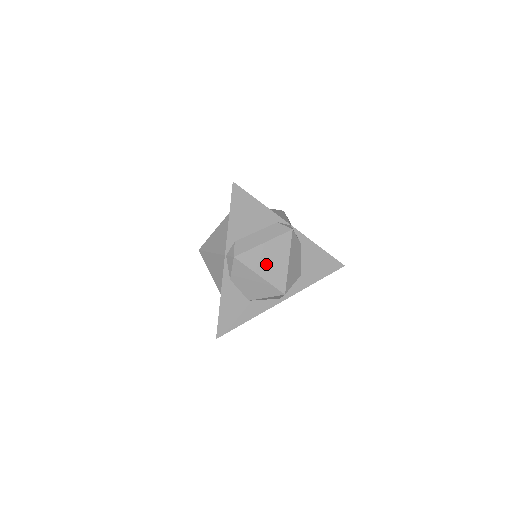
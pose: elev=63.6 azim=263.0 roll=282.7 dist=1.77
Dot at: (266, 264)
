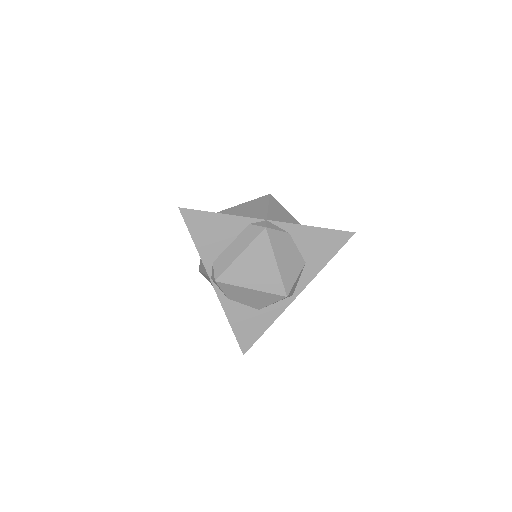
Dot at: (252, 275)
